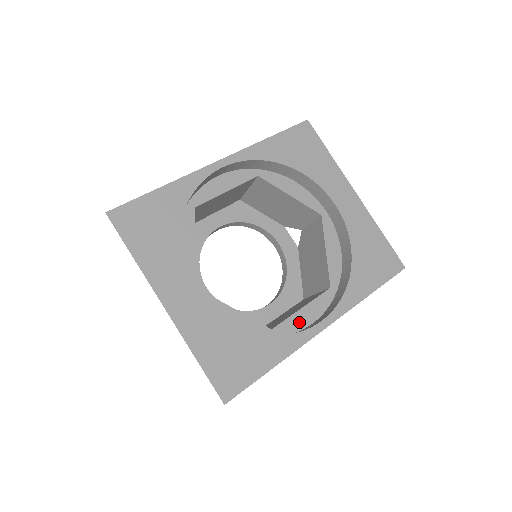
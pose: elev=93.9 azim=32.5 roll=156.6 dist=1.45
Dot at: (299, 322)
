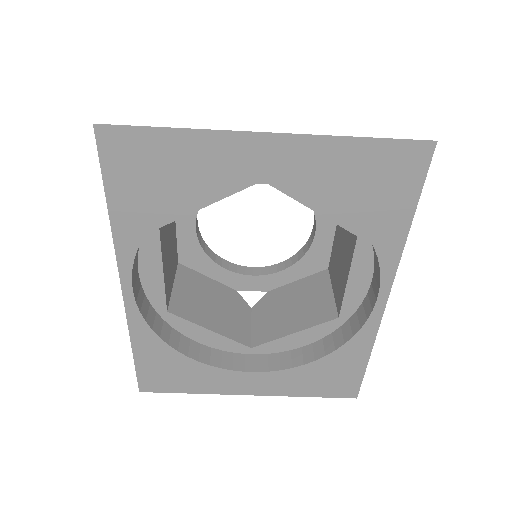
Dot at: (357, 292)
